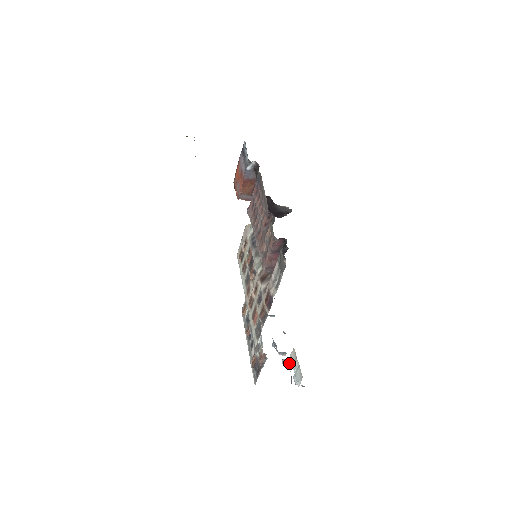
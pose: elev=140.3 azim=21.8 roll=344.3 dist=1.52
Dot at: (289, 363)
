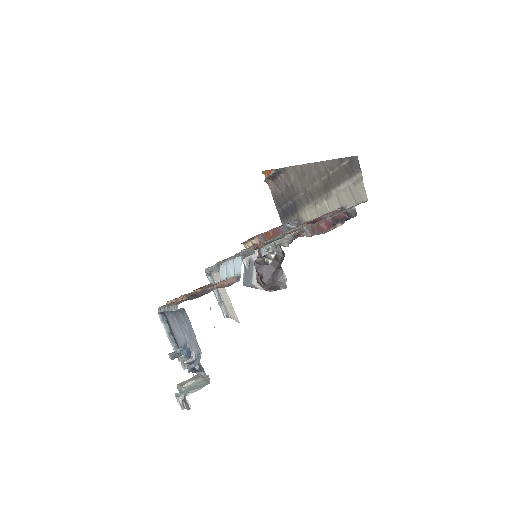
Dot at: (191, 370)
